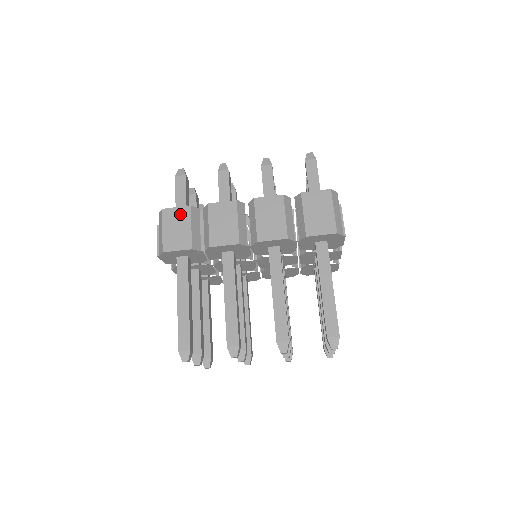
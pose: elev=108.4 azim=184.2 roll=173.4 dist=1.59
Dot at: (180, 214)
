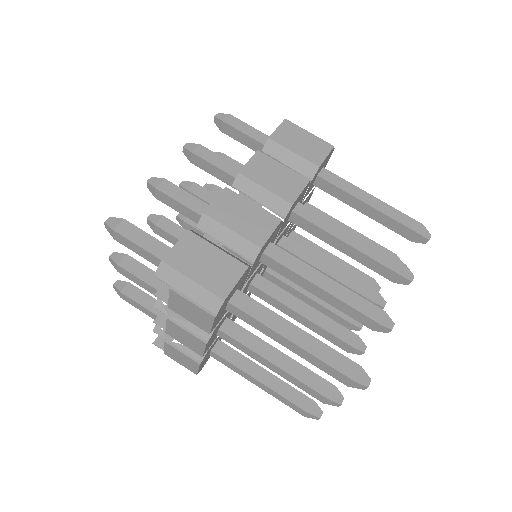
Dot at: (189, 247)
